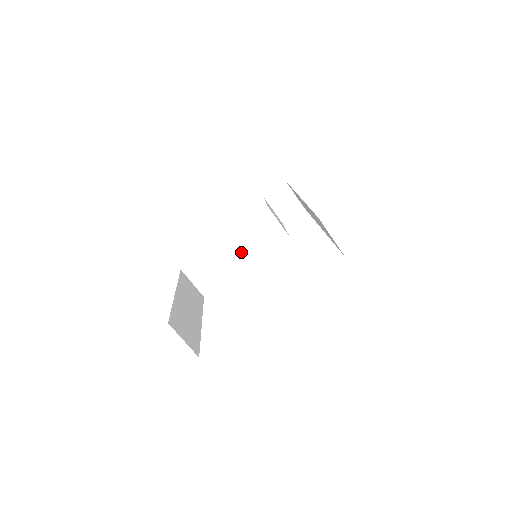
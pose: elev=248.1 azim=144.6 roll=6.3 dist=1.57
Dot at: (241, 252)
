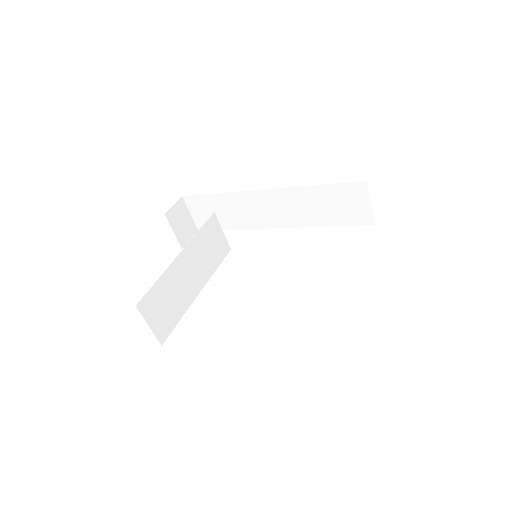
Dot at: (195, 272)
